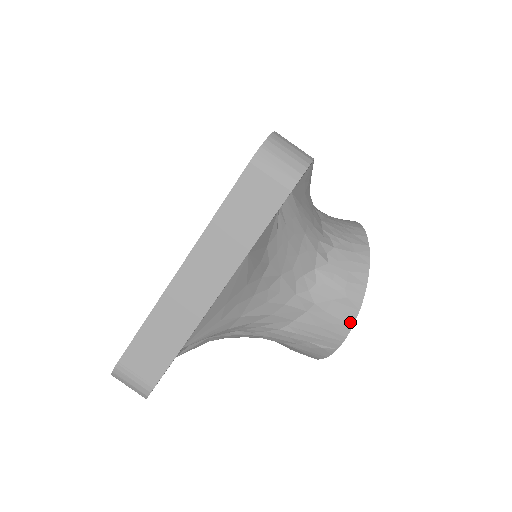
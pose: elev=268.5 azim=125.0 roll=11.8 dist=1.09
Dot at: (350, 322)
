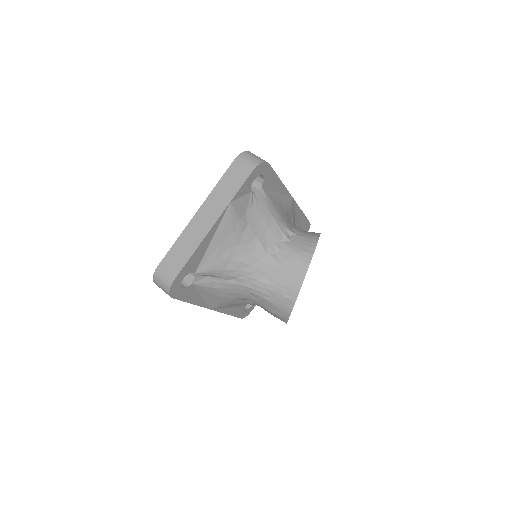
Dot at: (302, 276)
